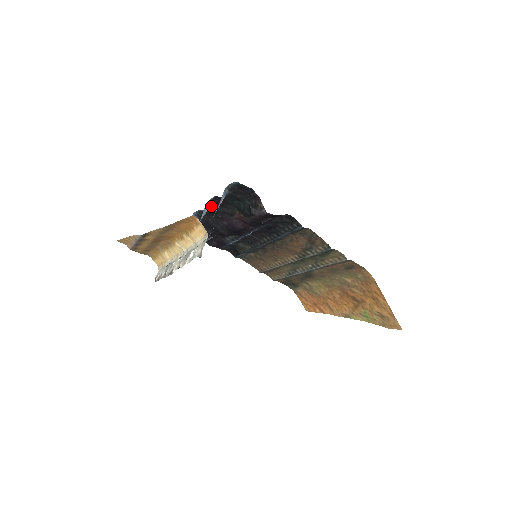
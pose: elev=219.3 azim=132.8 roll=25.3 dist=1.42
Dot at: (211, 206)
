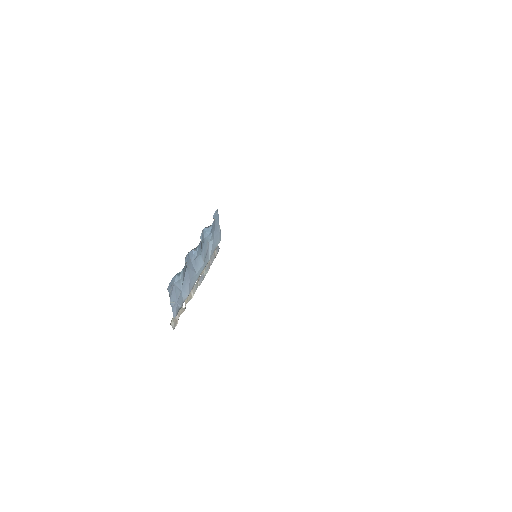
Dot at: (198, 245)
